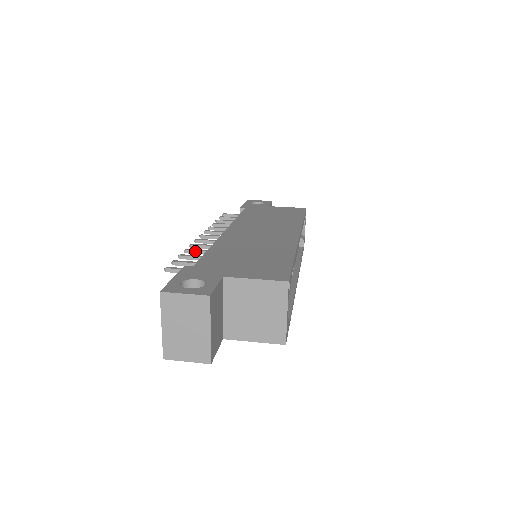
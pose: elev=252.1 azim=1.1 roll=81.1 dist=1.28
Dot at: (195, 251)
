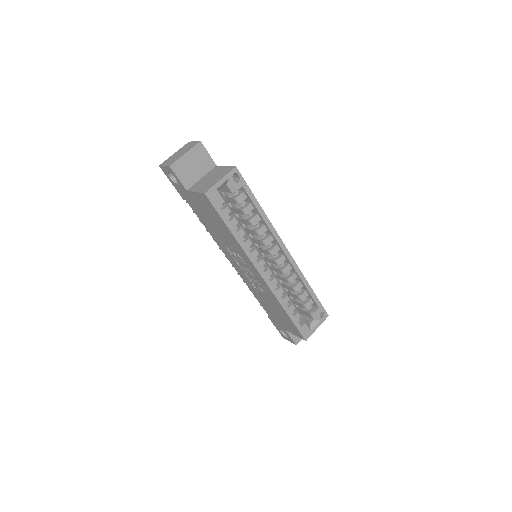
Dot at: occluded
